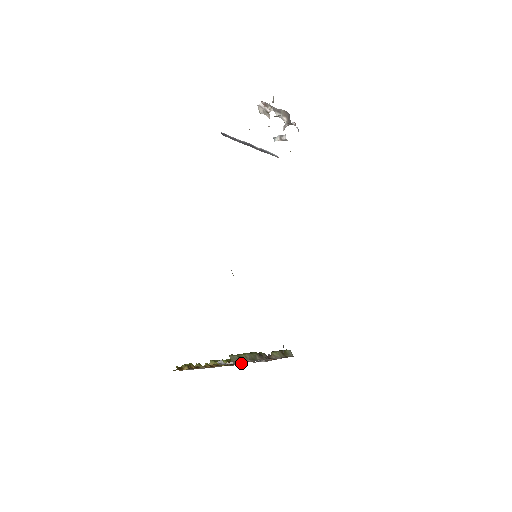
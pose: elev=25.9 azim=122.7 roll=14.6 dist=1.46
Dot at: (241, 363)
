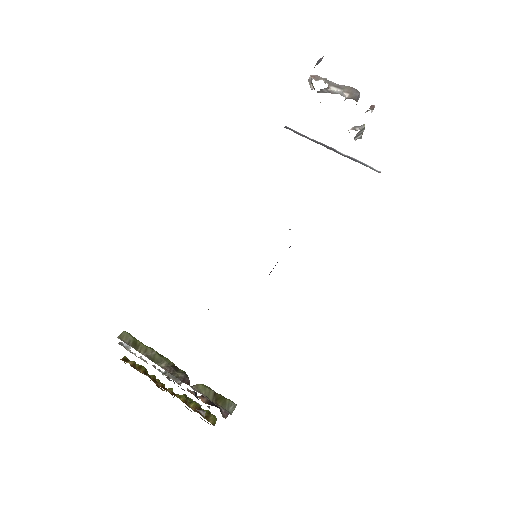
Dot at: (204, 413)
